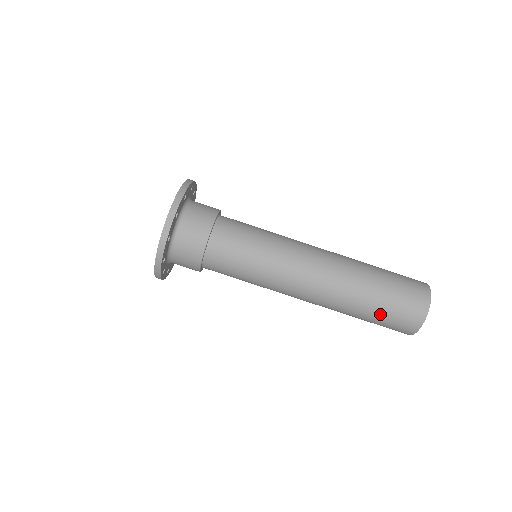
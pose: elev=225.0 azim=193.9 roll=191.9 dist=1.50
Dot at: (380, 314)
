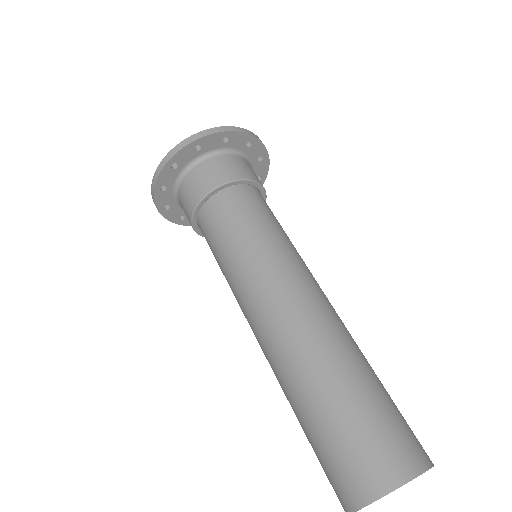
Dot at: (317, 434)
